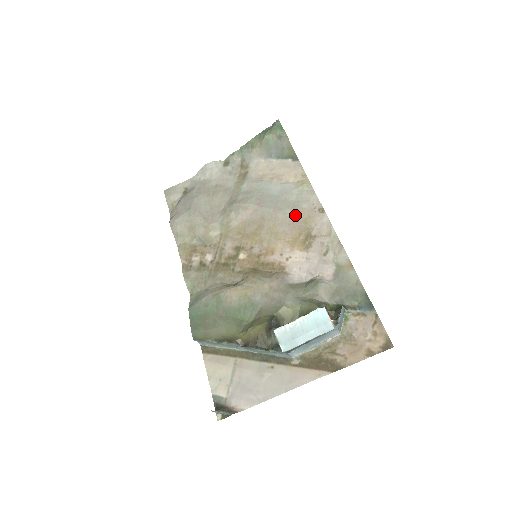
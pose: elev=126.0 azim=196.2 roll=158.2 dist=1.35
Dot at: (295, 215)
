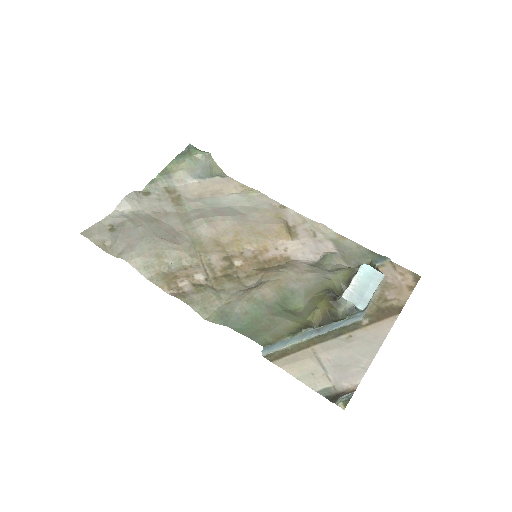
Dot at: (264, 215)
